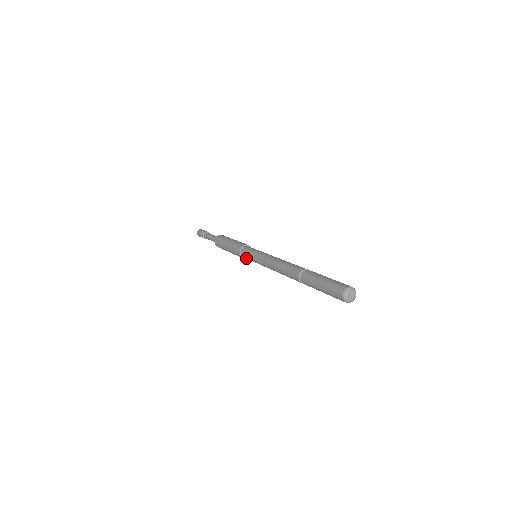
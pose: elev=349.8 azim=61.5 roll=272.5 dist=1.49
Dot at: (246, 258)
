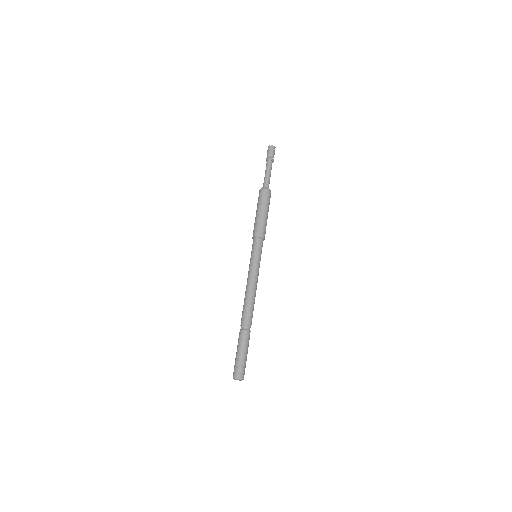
Dot at: occluded
